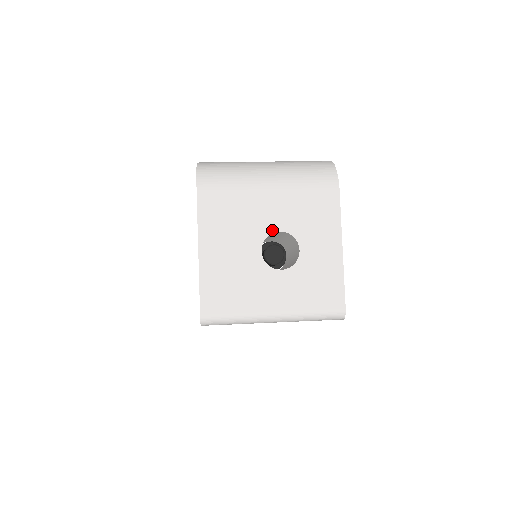
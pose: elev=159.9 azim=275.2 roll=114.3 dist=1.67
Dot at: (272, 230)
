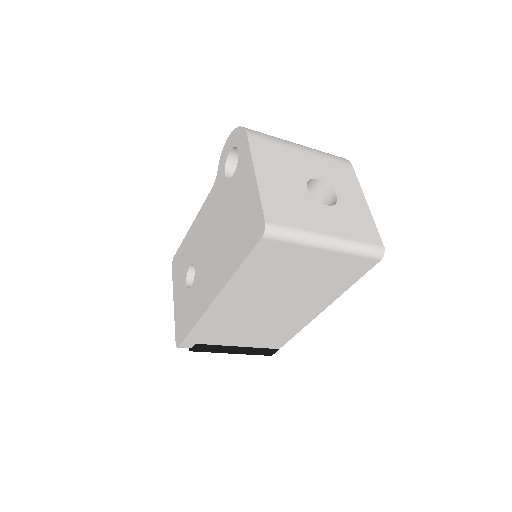
Dot at: (312, 177)
